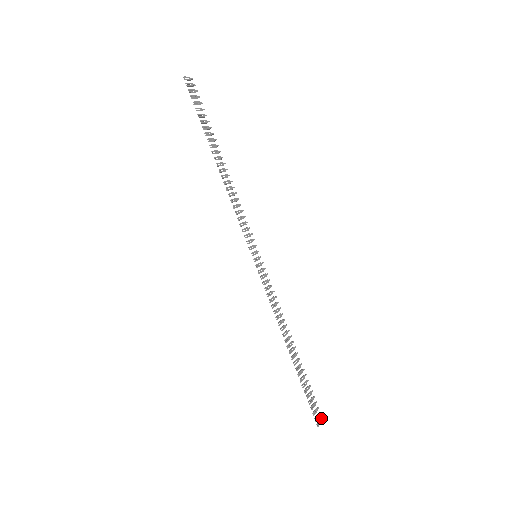
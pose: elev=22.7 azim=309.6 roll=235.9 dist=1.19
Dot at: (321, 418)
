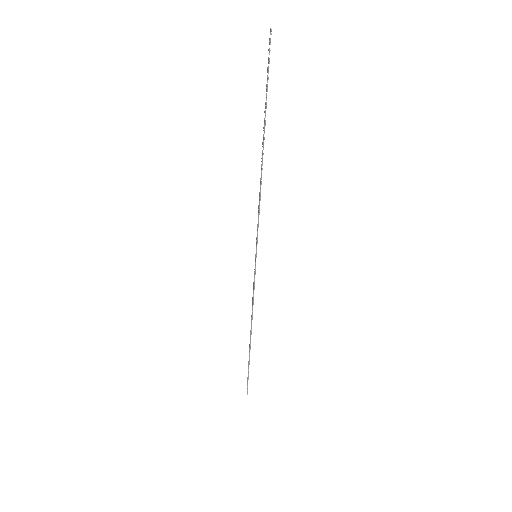
Dot at: occluded
